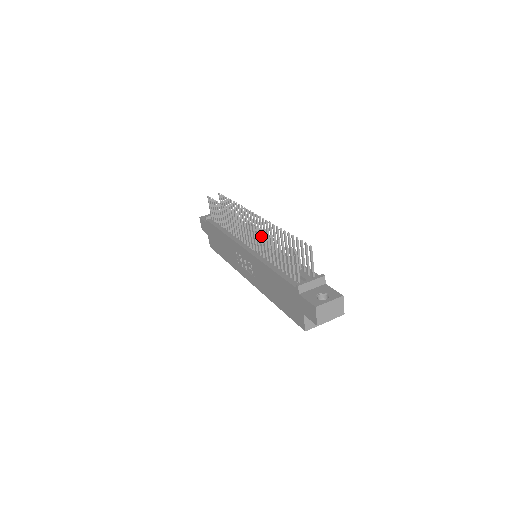
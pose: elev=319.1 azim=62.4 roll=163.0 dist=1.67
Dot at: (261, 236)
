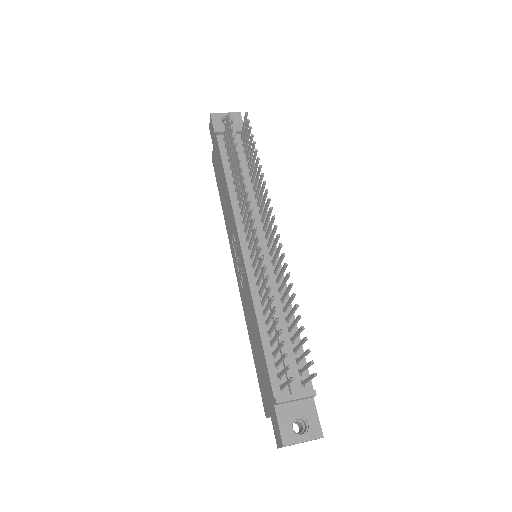
Dot at: (266, 282)
